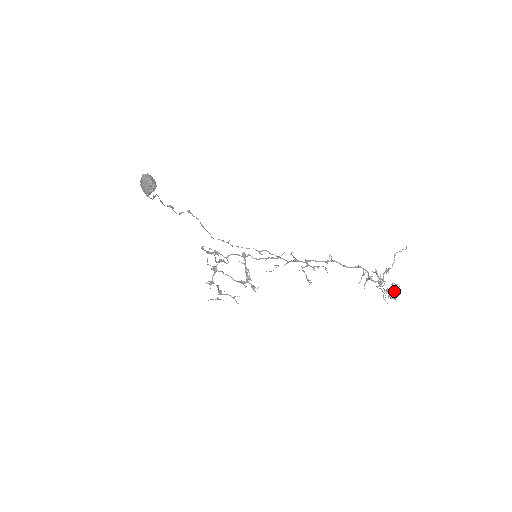
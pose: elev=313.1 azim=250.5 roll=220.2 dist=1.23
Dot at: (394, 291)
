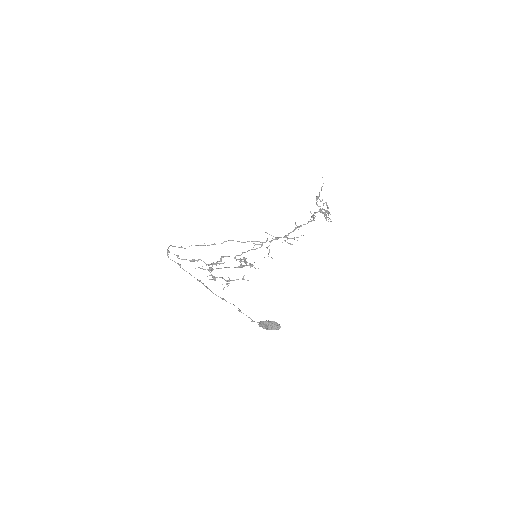
Dot at: occluded
